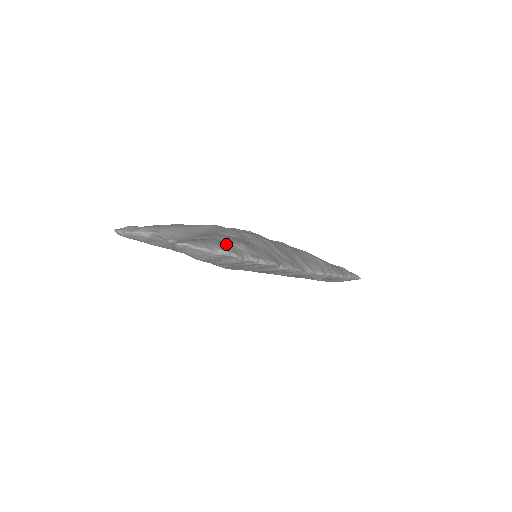
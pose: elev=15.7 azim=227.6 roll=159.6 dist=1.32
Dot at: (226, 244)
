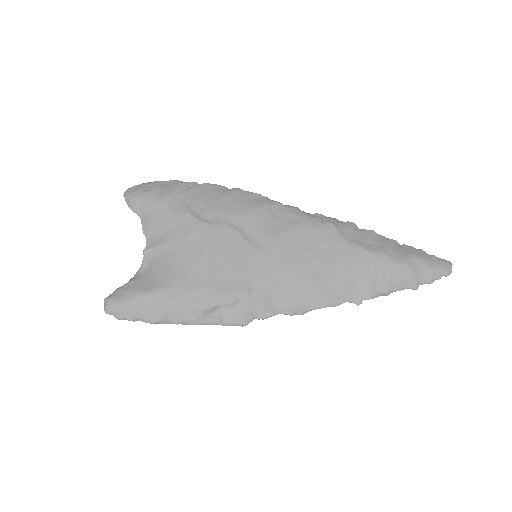
Dot at: occluded
